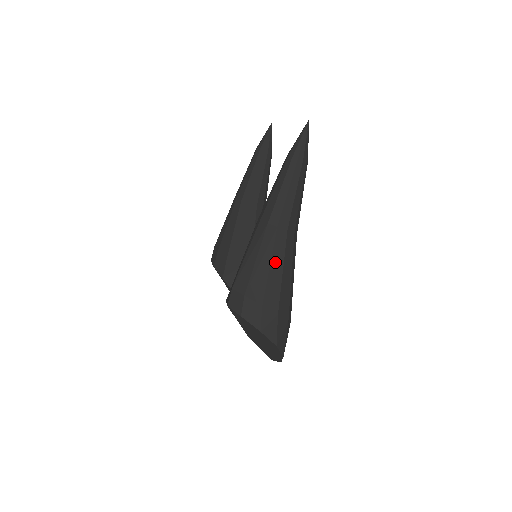
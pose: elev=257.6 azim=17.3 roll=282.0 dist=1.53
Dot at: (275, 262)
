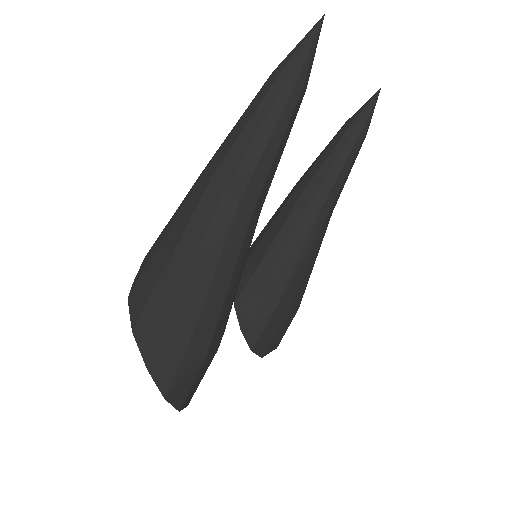
Dot at: (190, 235)
